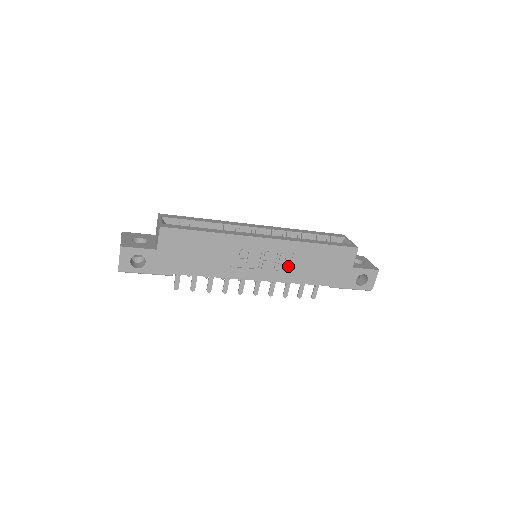
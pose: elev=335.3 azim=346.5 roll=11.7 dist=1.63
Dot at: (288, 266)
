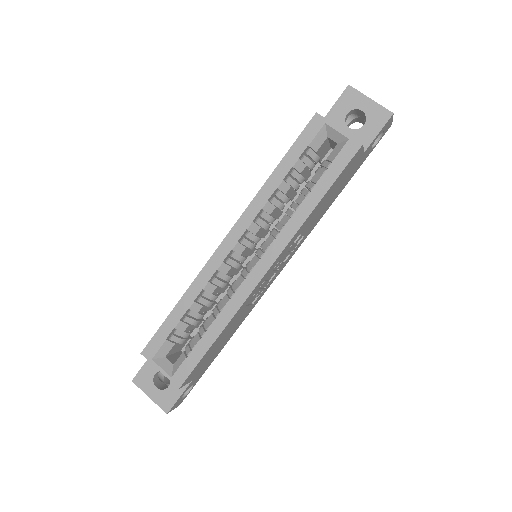
Dot at: (300, 237)
